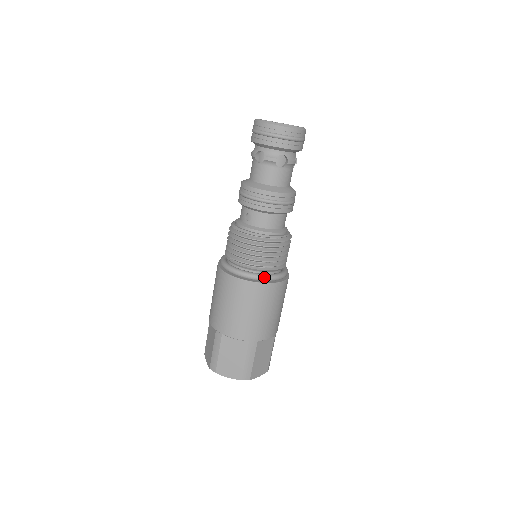
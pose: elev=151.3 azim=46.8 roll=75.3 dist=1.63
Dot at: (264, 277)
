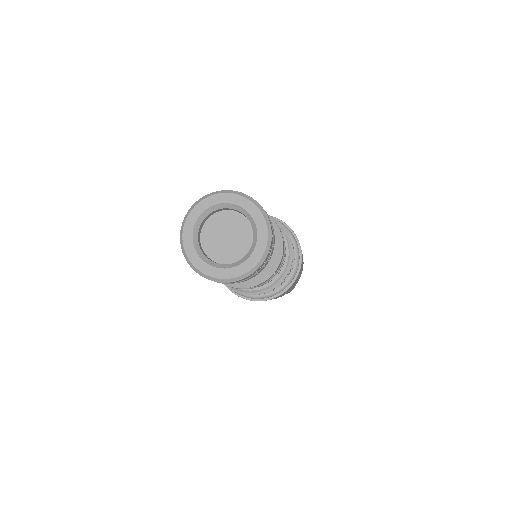
Dot at: (283, 290)
